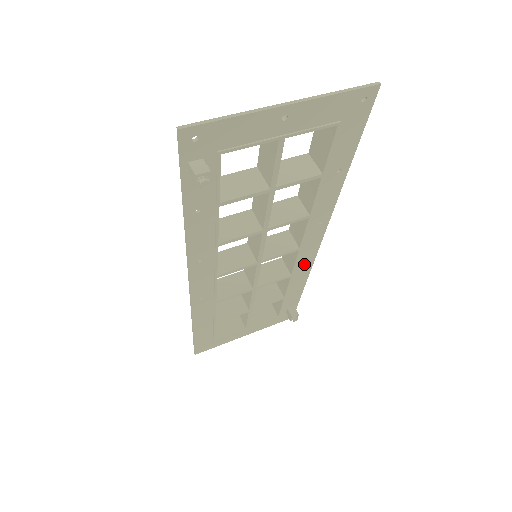
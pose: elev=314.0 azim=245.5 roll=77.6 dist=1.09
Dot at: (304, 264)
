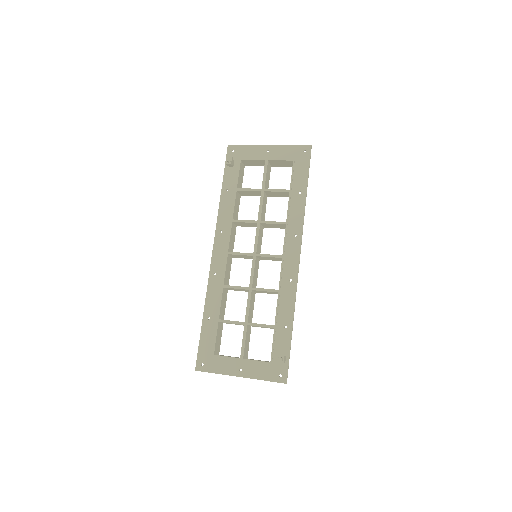
Dot at: (289, 283)
